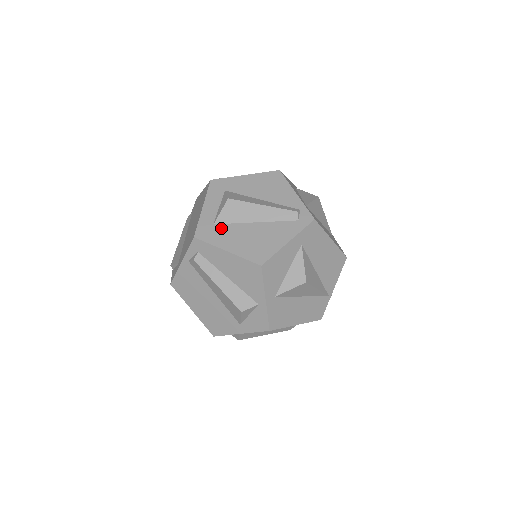
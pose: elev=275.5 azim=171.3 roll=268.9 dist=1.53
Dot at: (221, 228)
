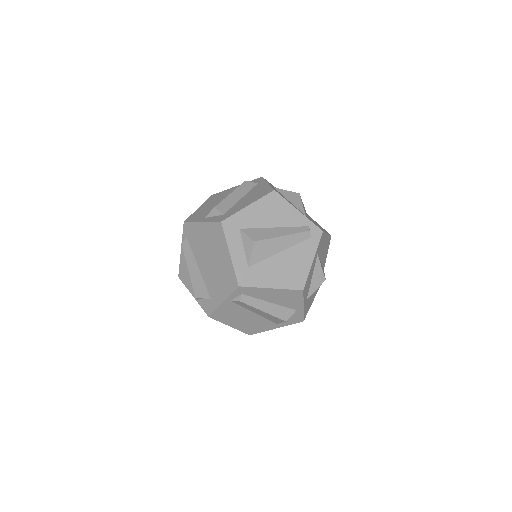
Dot at: (256, 269)
